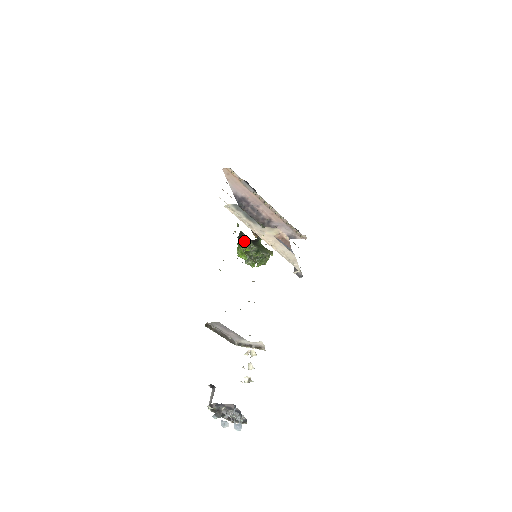
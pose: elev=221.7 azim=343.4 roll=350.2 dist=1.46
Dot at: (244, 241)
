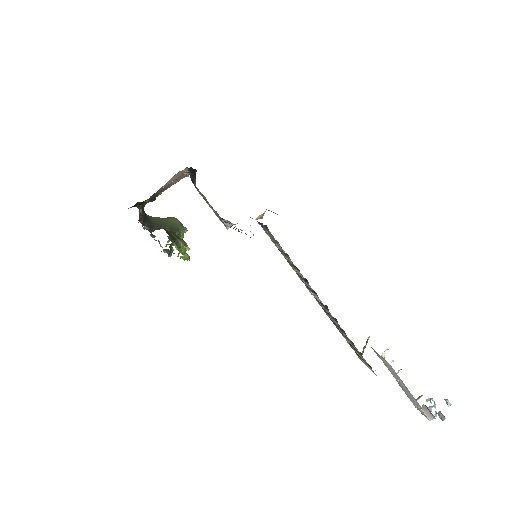
Dot at: (177, 237)
